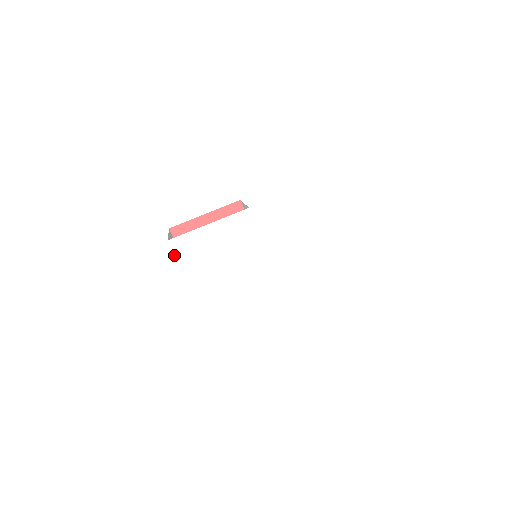
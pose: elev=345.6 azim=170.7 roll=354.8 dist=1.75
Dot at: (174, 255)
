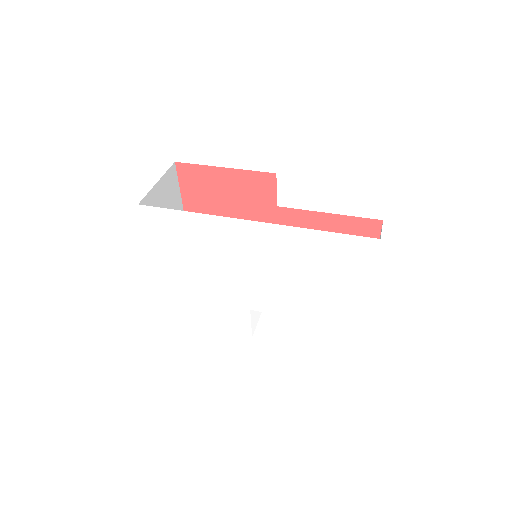
Dot at: (143, 222)
